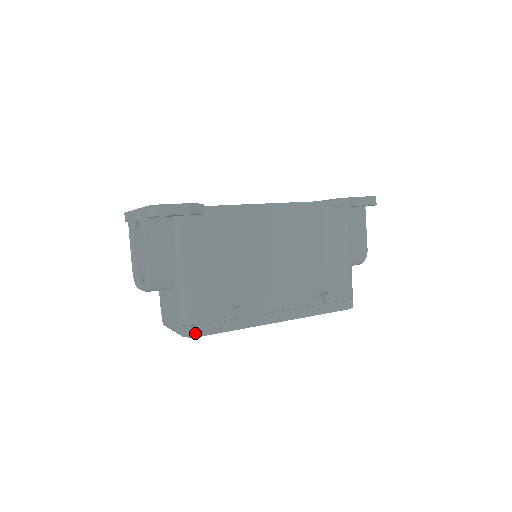
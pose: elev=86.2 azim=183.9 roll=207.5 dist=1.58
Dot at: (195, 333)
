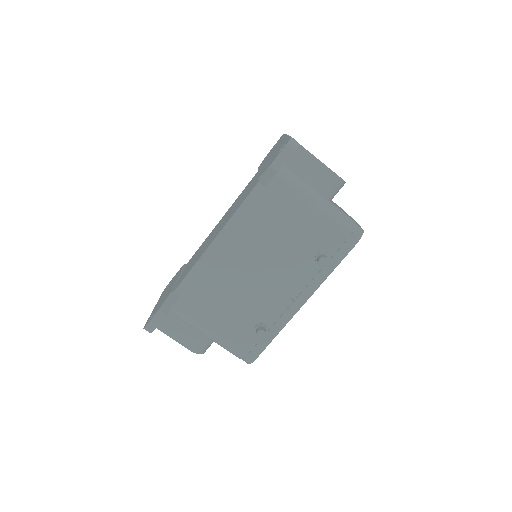
Dot at: (250, 361)
